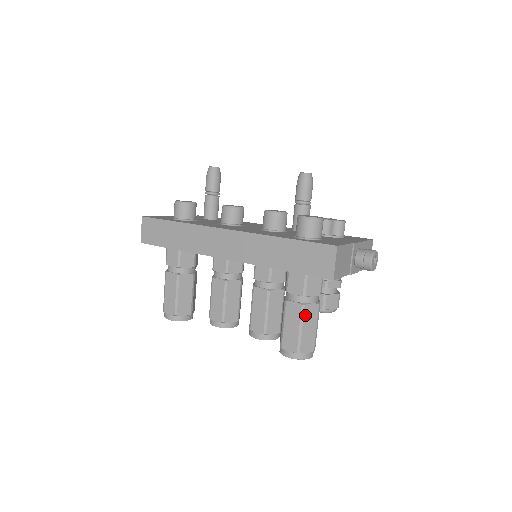
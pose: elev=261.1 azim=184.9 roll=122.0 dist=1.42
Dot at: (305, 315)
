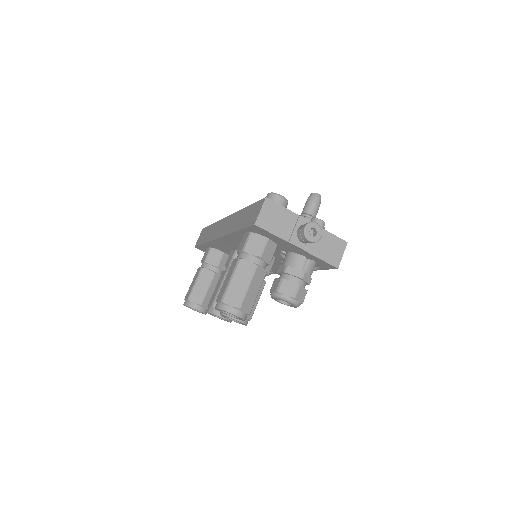
Dot at: (238, 268)
